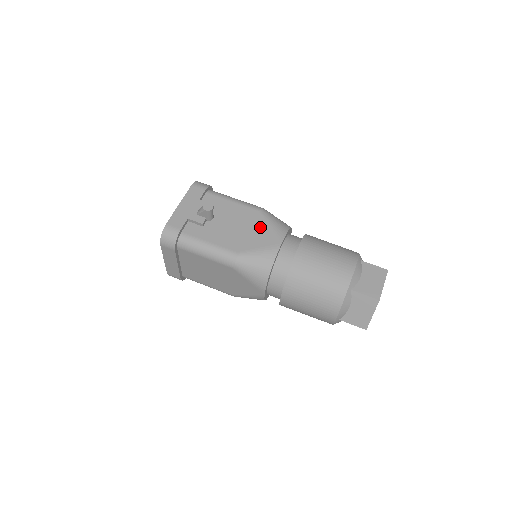
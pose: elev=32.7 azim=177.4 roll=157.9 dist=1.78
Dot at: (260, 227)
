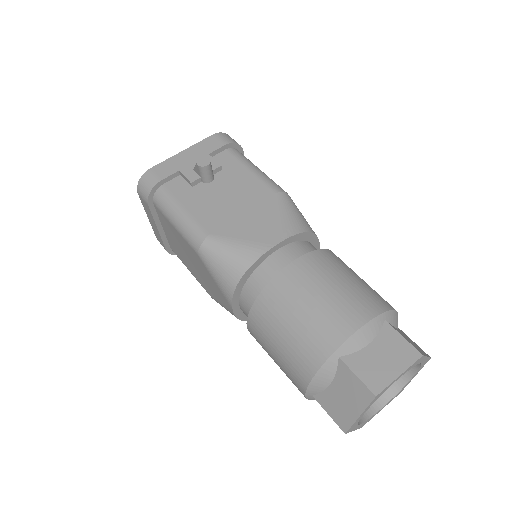
Dot at: (261, 213)
